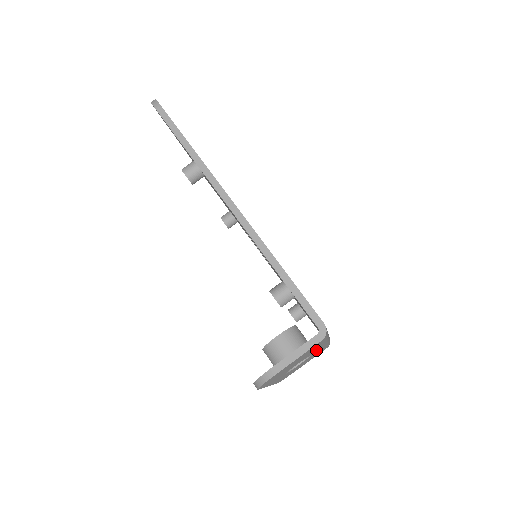
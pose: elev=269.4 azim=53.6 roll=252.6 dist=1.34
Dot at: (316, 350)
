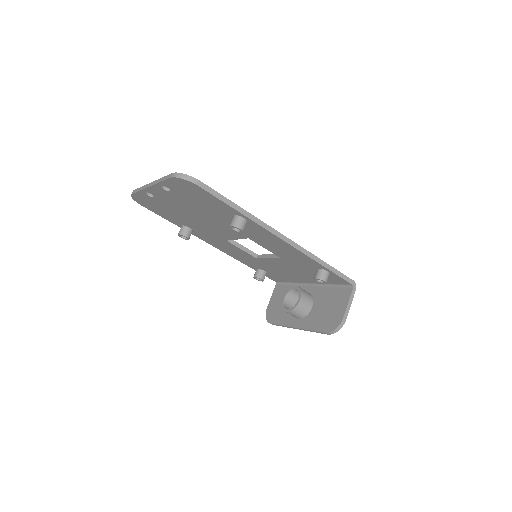
Dot at: occluded
